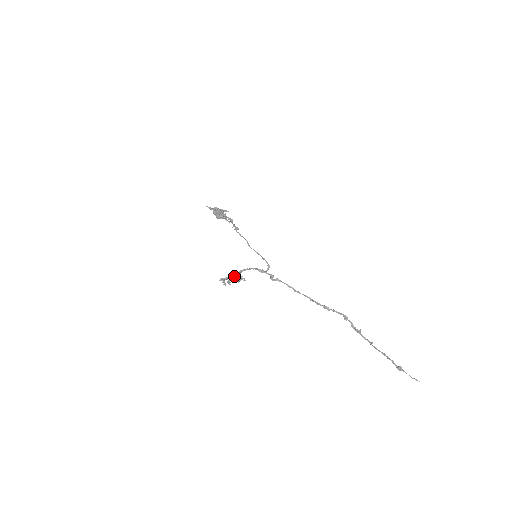
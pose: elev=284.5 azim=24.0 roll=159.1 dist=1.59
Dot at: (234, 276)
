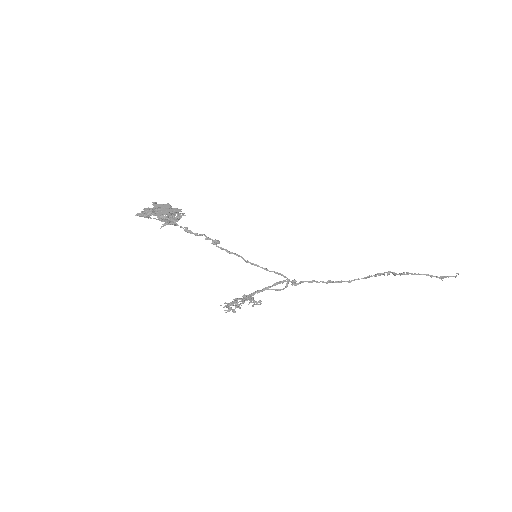
Dot at: (242, 299)
